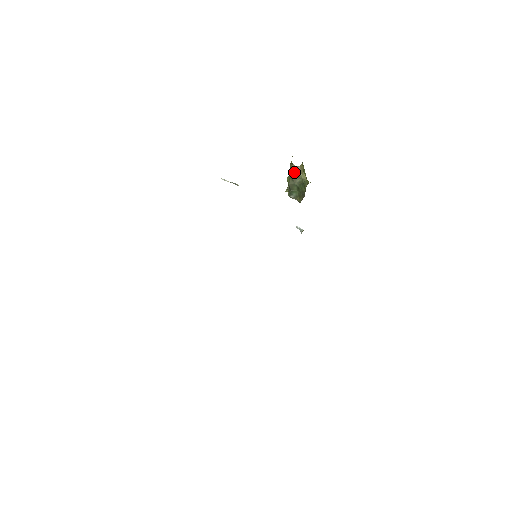
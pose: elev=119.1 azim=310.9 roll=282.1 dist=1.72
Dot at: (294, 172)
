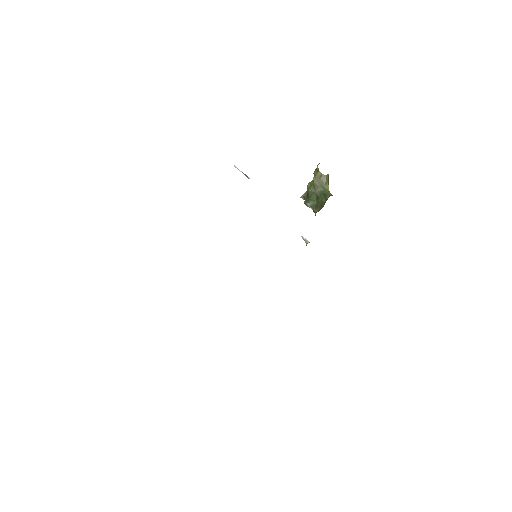
Dot at: (318, 179)
